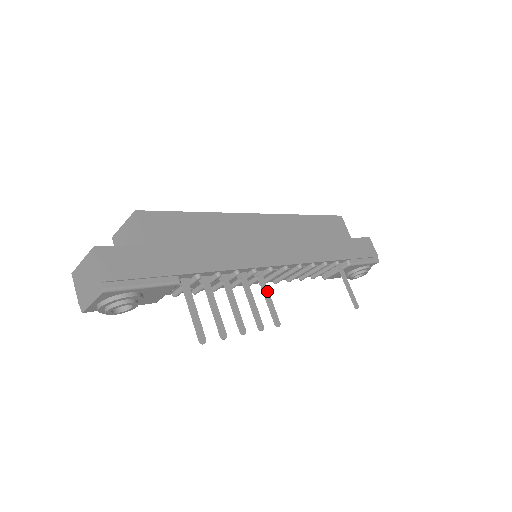
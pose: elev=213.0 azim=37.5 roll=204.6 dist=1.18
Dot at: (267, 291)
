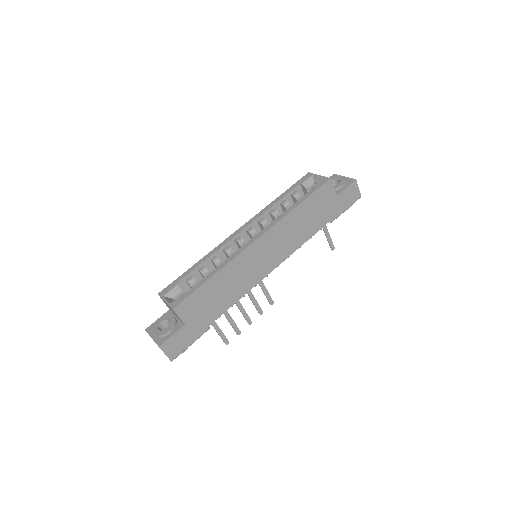
Dot at: (264, 288)
